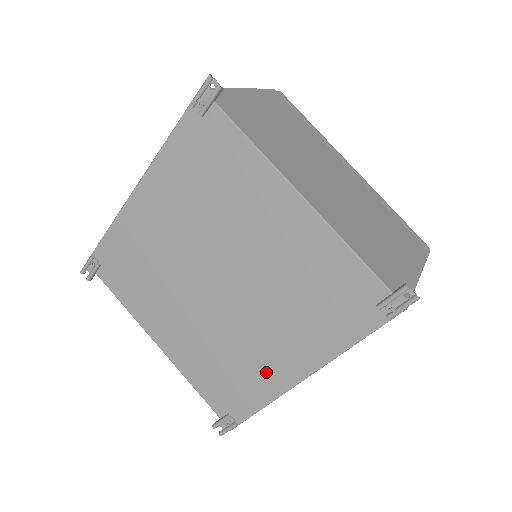
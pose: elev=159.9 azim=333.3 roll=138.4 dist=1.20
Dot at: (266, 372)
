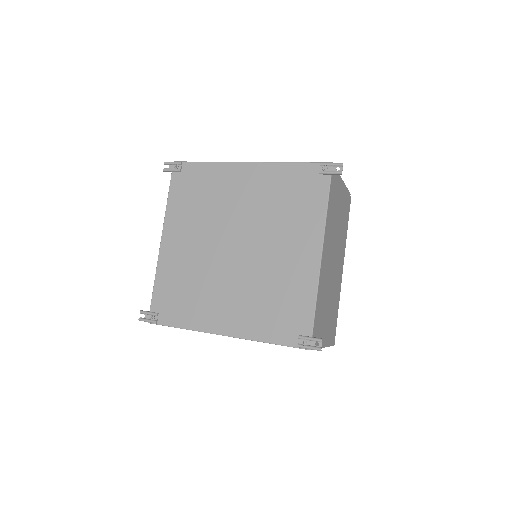
Dot at: (207, 313)
